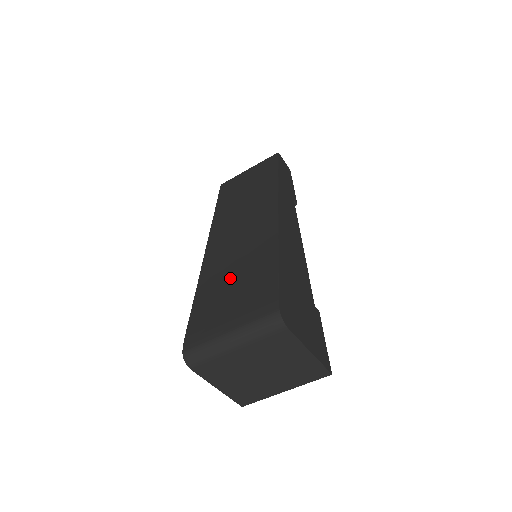
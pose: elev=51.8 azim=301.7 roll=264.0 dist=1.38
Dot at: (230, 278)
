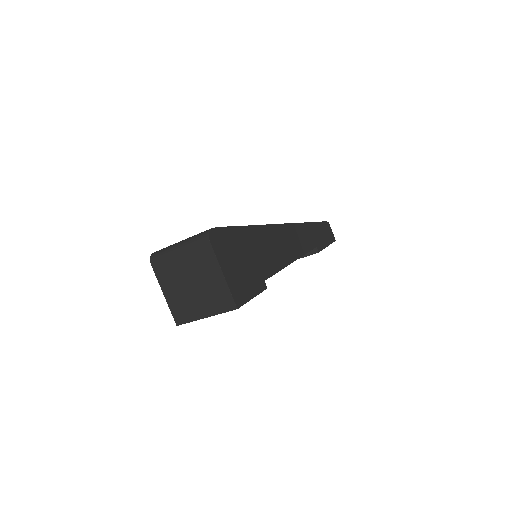
Dot at: occluded
